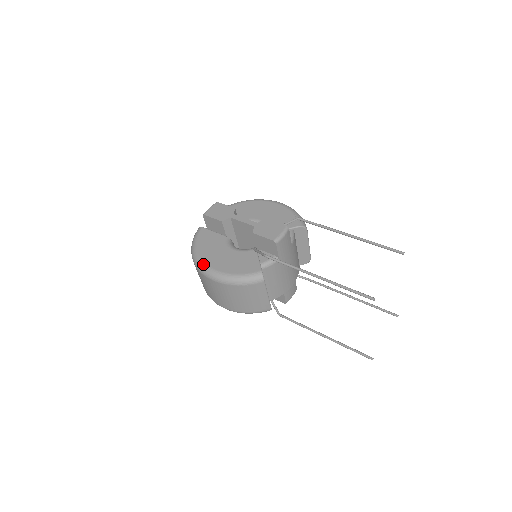
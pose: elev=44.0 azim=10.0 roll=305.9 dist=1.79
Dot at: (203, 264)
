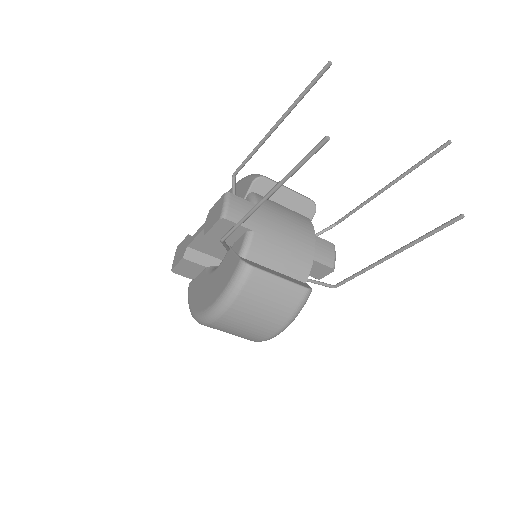
Dot at: (198, 315)
